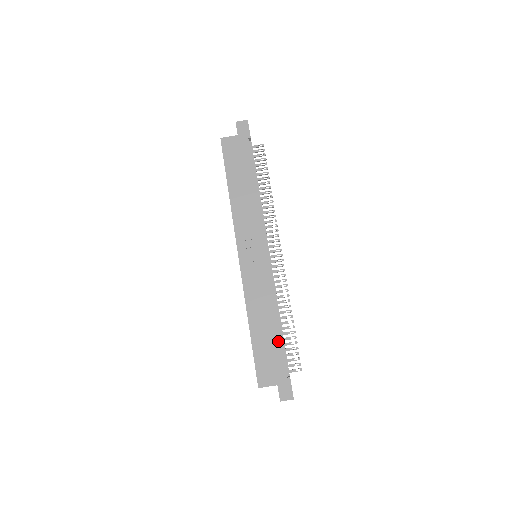
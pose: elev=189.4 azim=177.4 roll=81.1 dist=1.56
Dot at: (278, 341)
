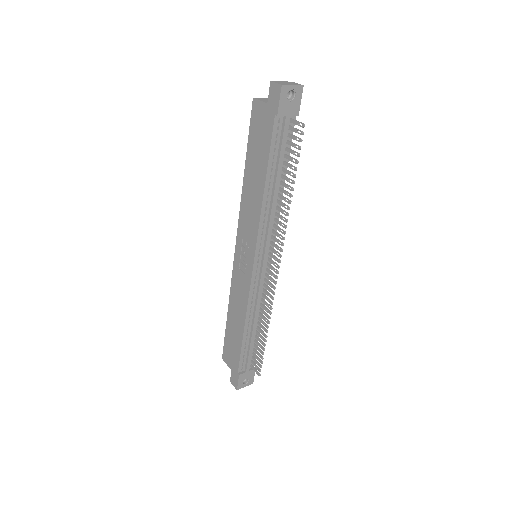
Dot at: (240, 343)
